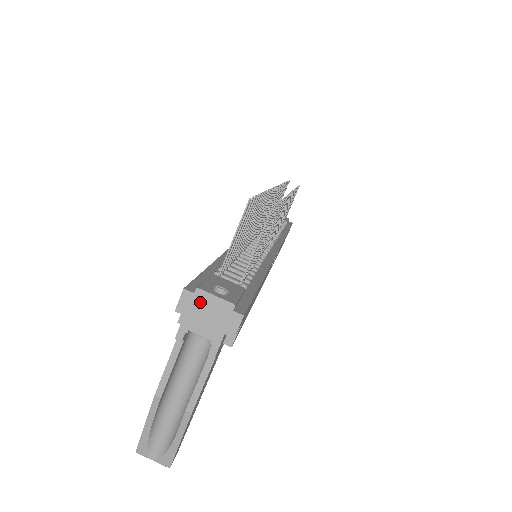
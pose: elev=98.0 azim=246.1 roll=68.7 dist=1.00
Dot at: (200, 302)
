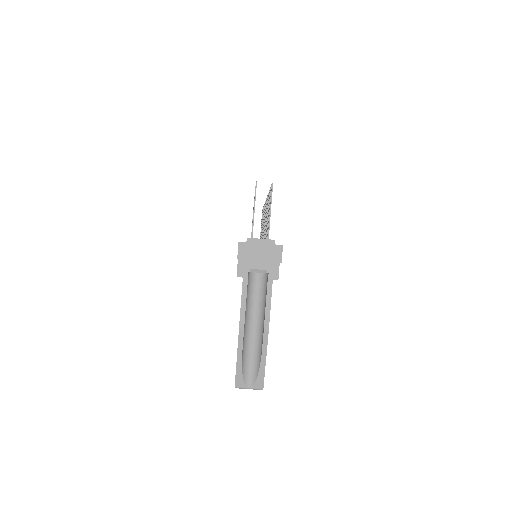
Dot at: (252, 247)
